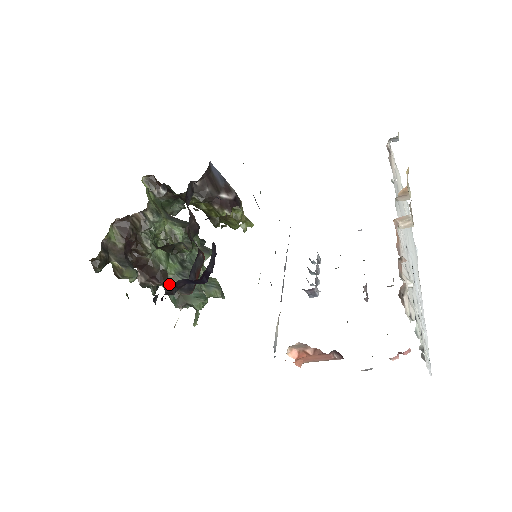
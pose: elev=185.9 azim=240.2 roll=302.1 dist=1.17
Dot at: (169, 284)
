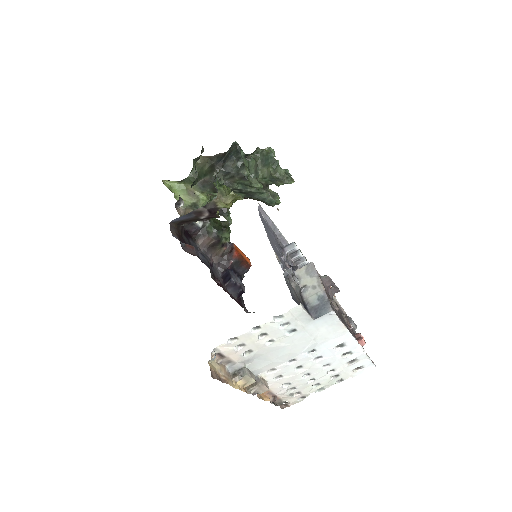
Dot at: (250, 198)
